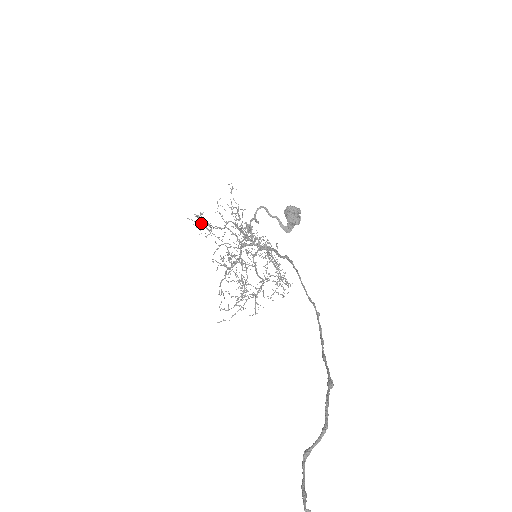
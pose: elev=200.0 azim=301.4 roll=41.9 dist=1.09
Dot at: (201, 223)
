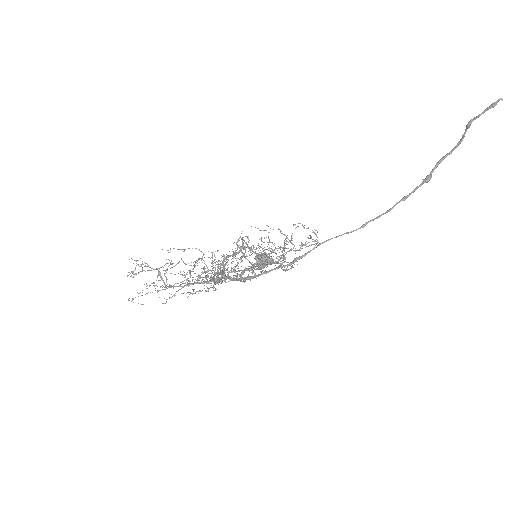
Dot at: occluded
